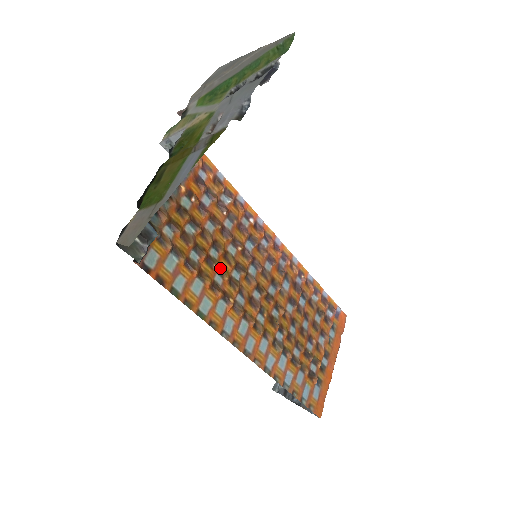
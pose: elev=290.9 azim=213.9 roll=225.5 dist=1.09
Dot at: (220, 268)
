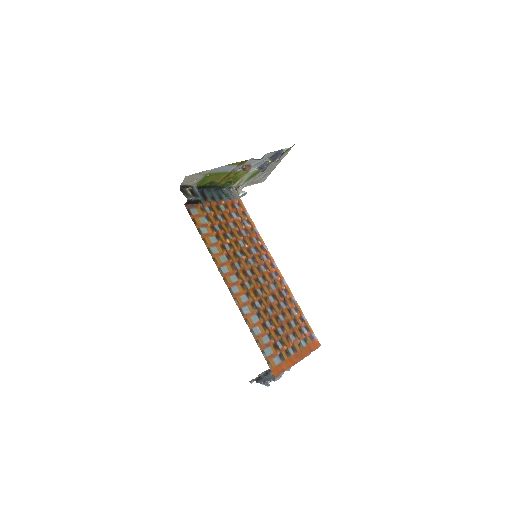
Dot at: (230, 244)
